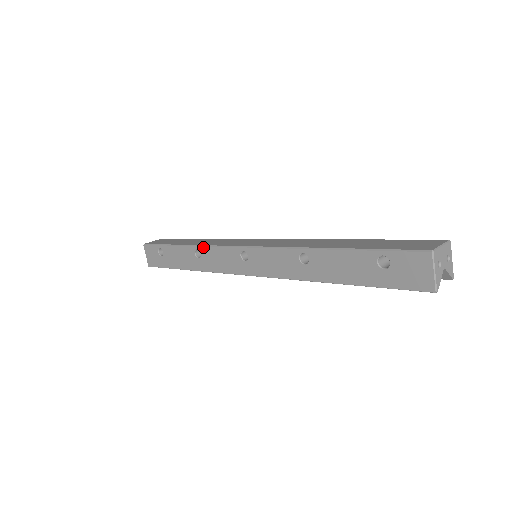
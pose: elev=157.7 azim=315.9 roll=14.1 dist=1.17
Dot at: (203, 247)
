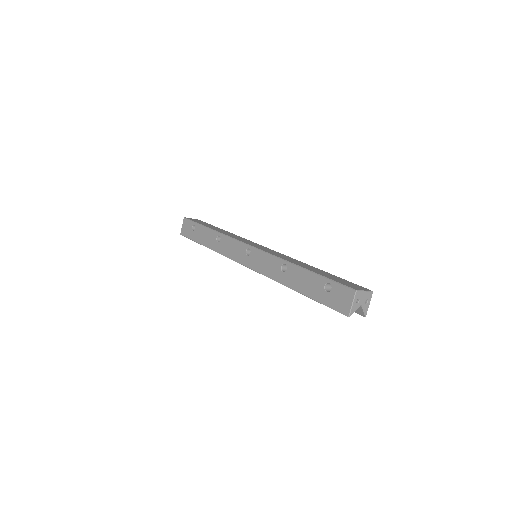
Dot at: (224, 235)
